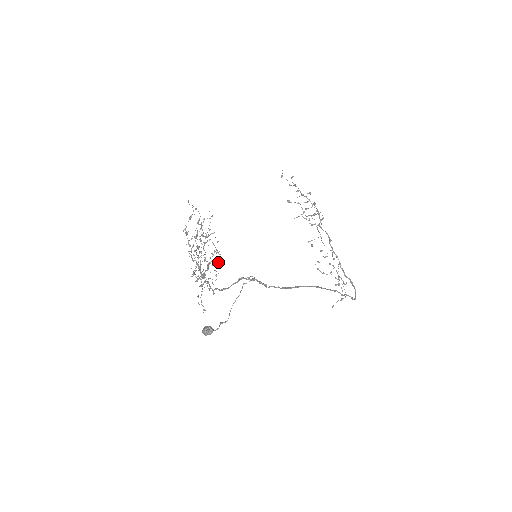
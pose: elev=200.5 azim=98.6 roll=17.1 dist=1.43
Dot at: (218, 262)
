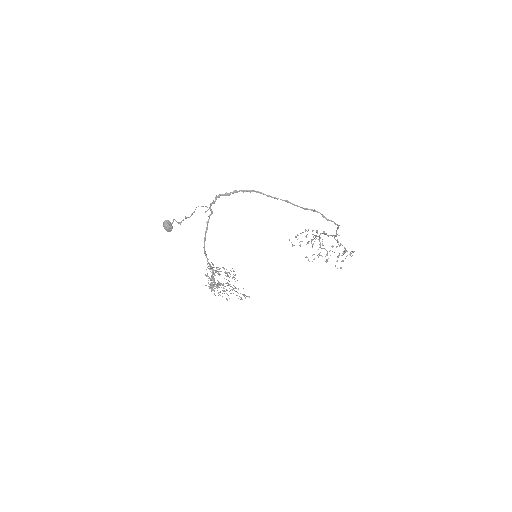
Dot at: occluded
